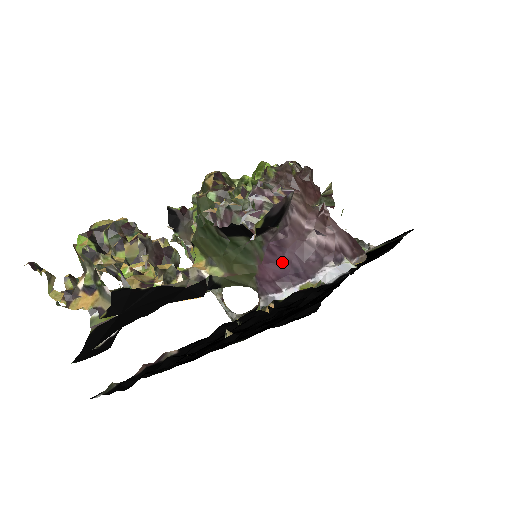
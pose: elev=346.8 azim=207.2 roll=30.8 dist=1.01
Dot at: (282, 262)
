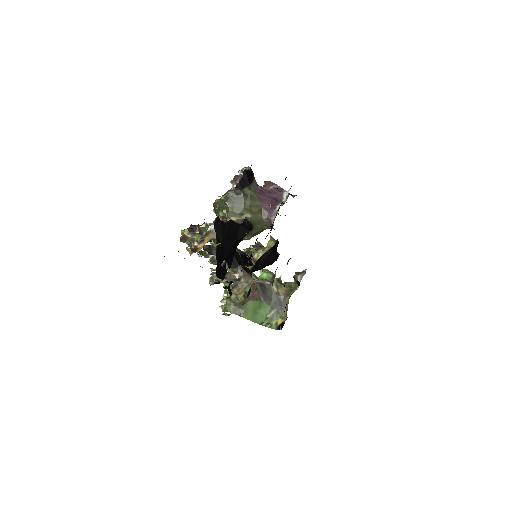
Dot at: (267, 198)
